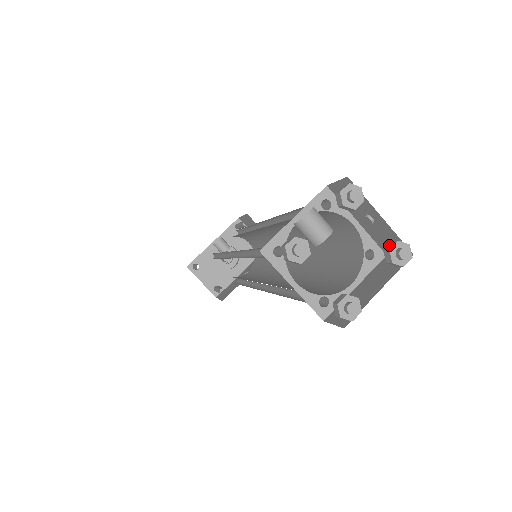
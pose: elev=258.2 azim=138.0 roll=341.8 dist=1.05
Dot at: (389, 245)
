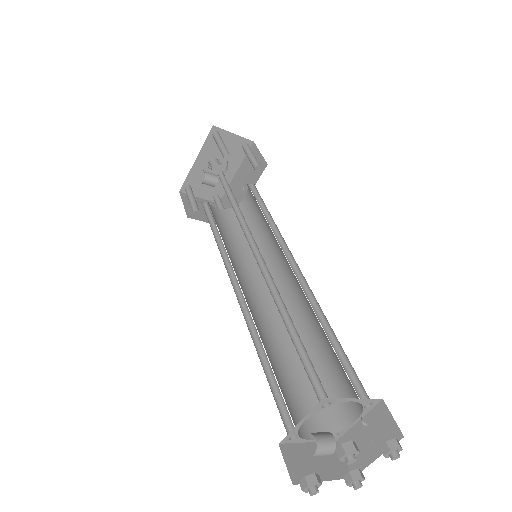
Dot at: (383, 447)
